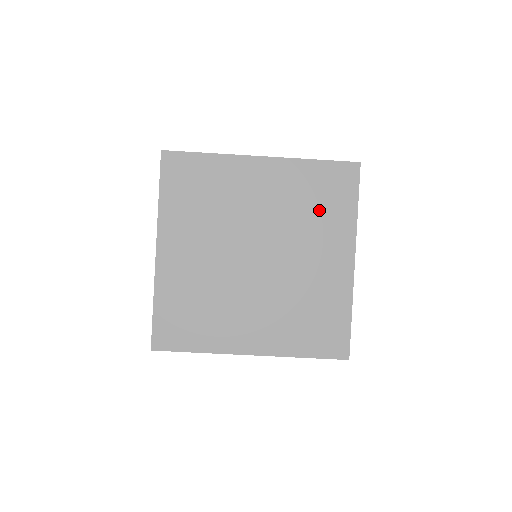
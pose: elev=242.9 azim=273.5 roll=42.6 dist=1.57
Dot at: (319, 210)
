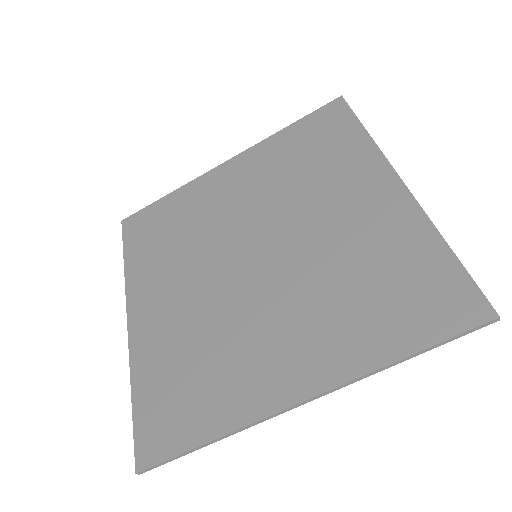
Dot at: (316, 162)
